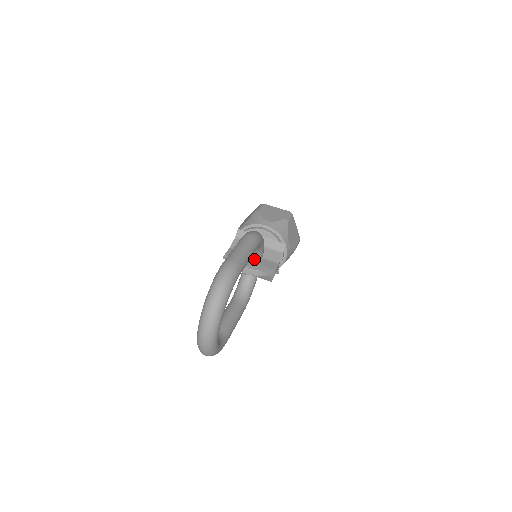
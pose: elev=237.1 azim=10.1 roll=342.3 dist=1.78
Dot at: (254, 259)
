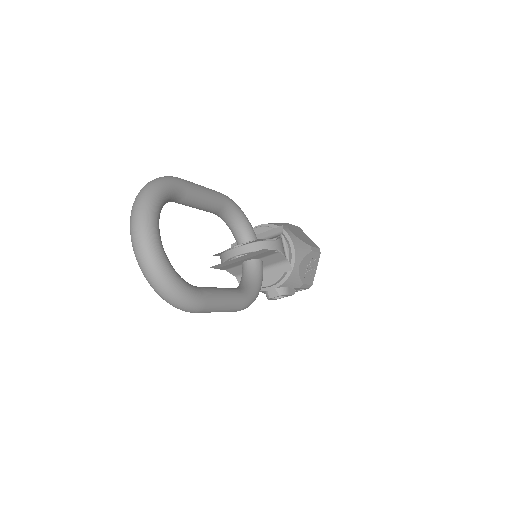
Dot at: occluded
